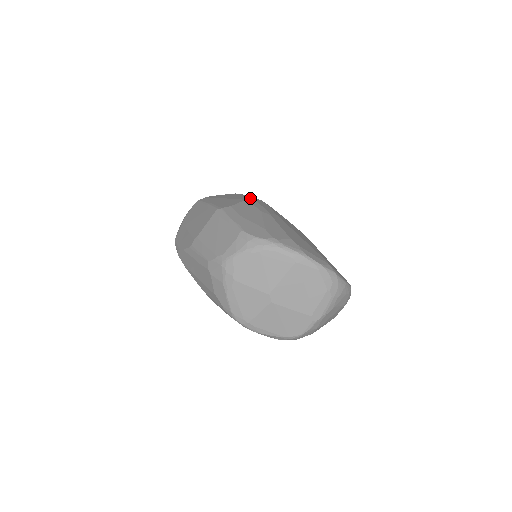
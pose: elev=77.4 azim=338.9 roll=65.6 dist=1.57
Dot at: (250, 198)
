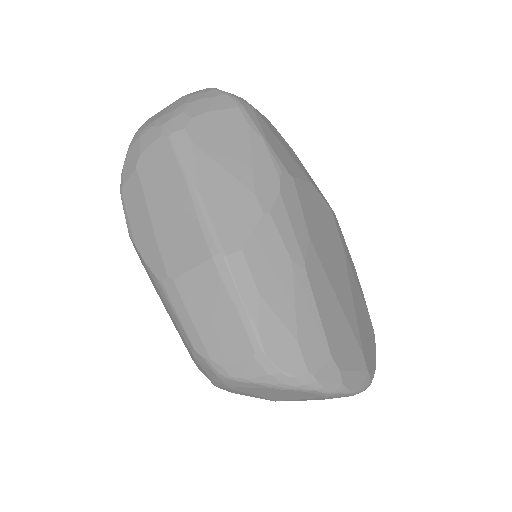
Dot at: (271, 183)
